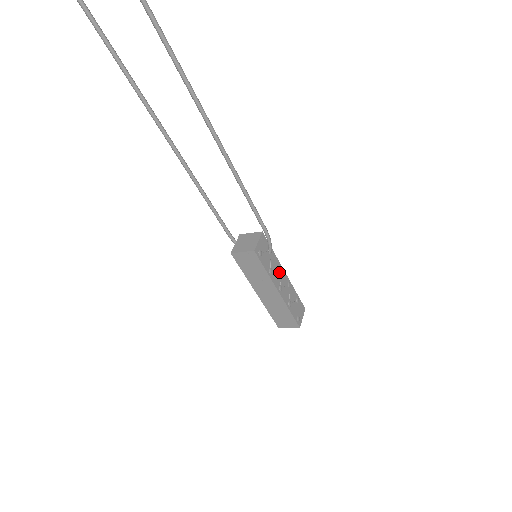
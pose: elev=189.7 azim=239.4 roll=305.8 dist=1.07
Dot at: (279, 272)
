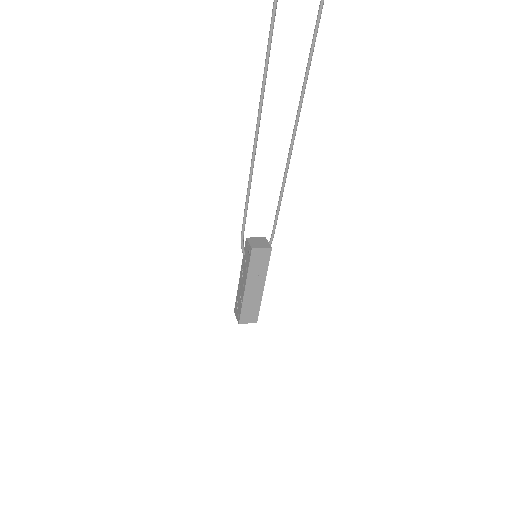
Dot at: occluded
